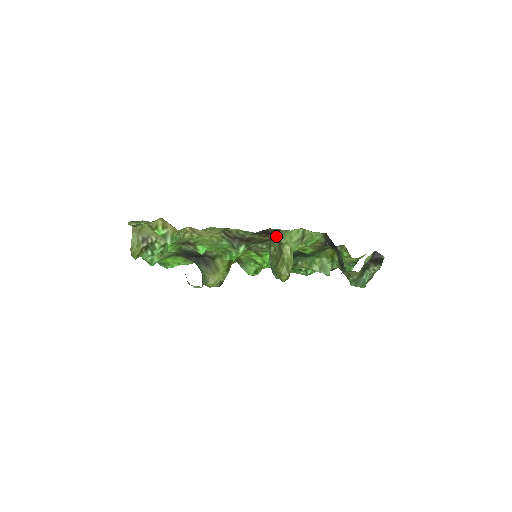
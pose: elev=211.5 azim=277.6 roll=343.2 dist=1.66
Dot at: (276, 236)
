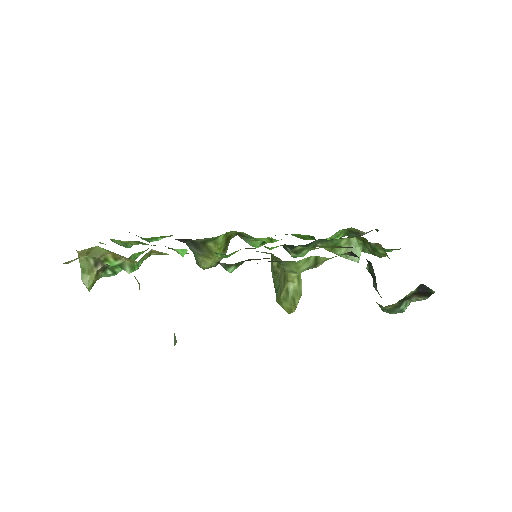
Dot at: occluded
